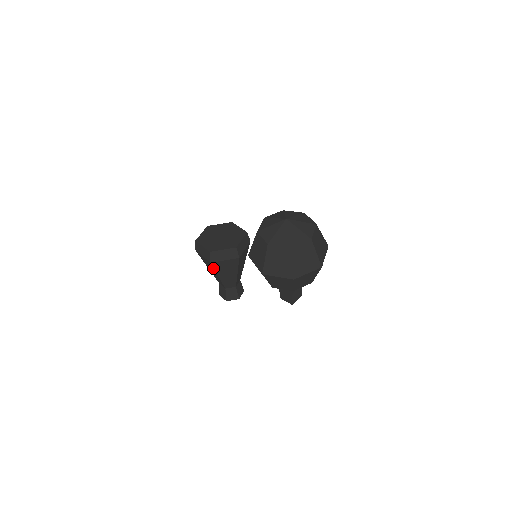
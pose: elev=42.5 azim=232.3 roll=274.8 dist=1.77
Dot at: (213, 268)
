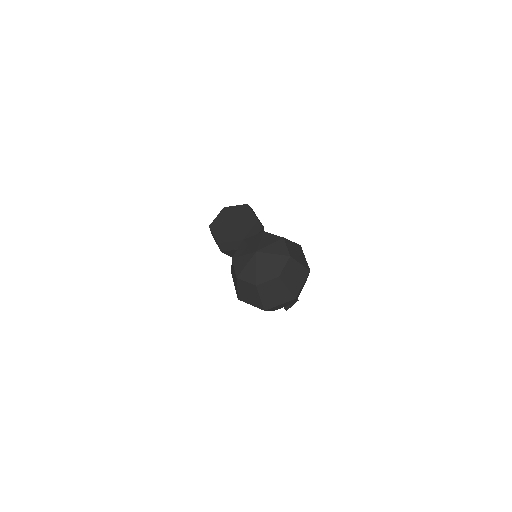
Dot at: (226, 254)
